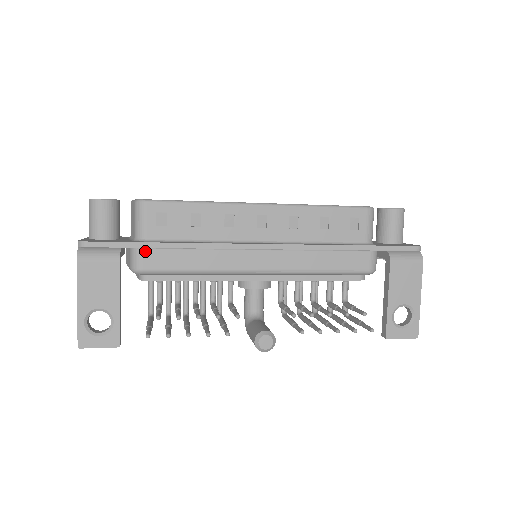
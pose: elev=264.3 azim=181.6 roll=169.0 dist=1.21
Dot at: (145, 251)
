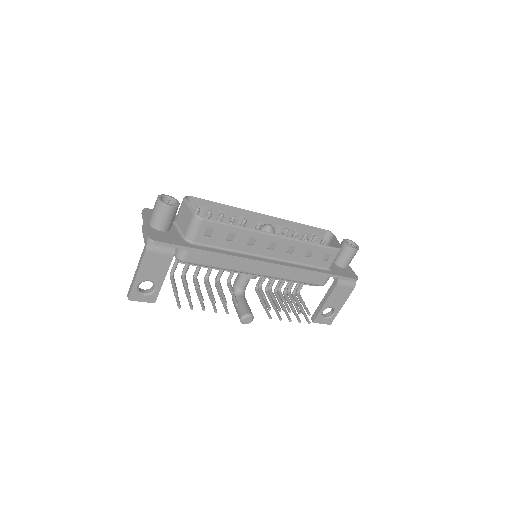
Dot at: (191, 251)
